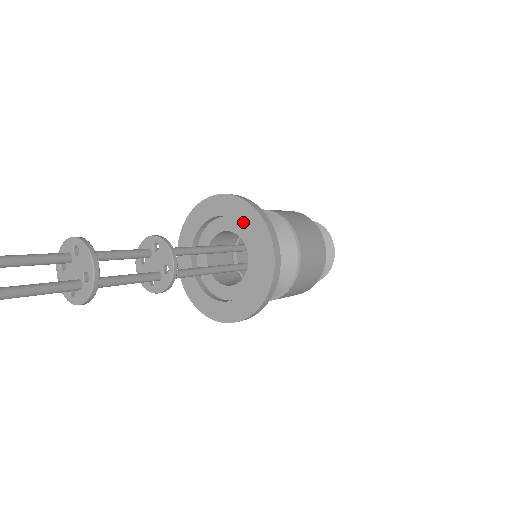
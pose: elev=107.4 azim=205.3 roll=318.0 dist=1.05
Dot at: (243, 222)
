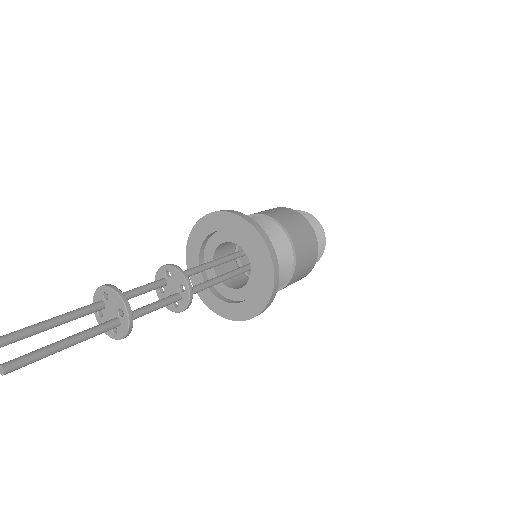
Dot at: (231, 229)
